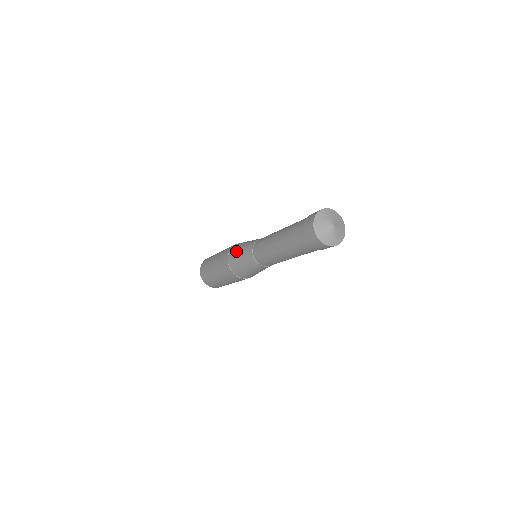
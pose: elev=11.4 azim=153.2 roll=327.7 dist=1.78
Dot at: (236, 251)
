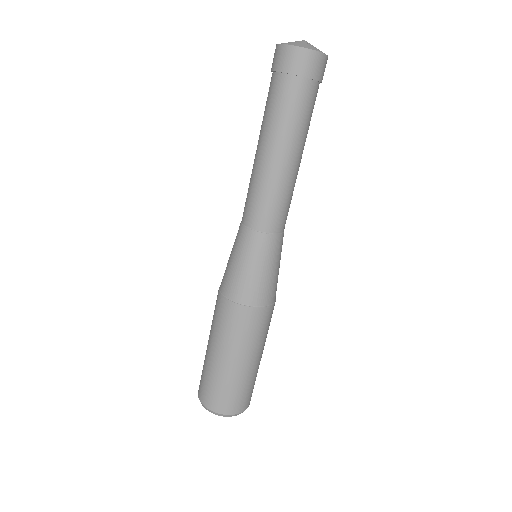
Dot at: occluded
